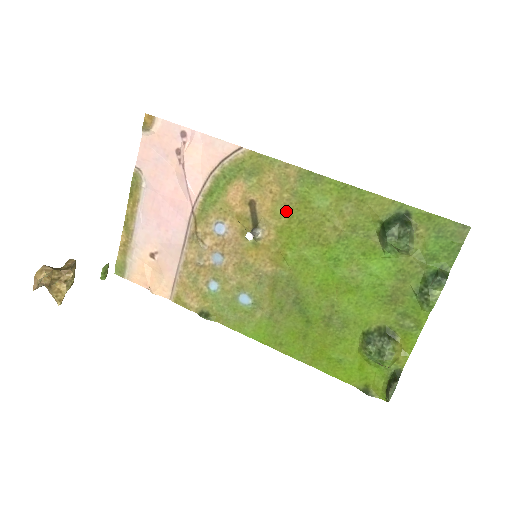
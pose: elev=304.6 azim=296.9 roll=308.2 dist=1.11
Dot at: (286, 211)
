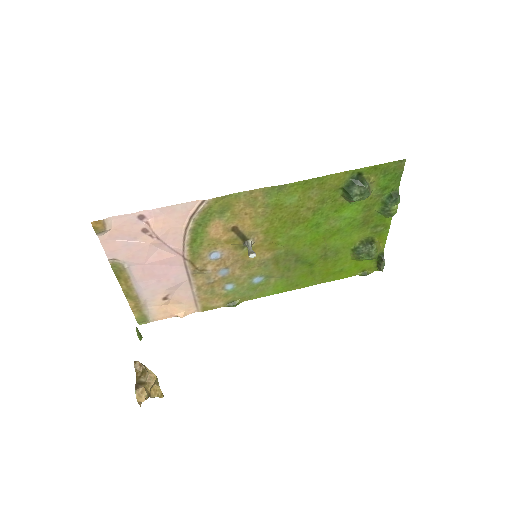
Dot at: (265, 219)
